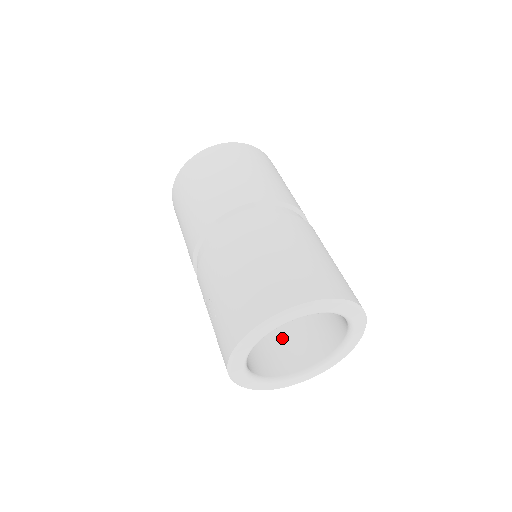
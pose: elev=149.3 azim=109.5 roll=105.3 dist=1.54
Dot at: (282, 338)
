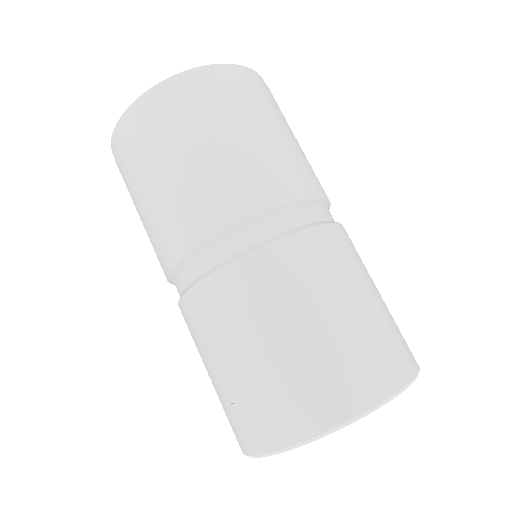
Dot at: occluded
